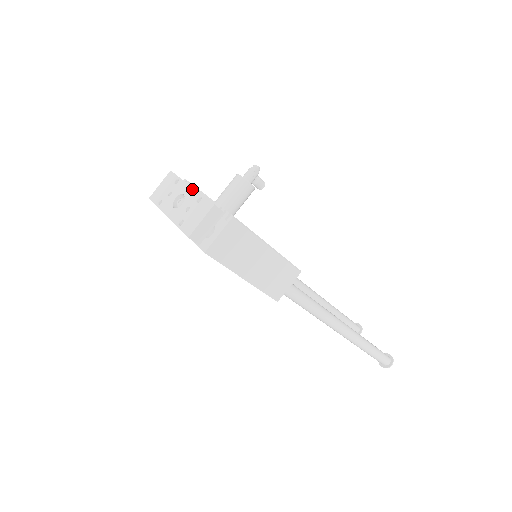
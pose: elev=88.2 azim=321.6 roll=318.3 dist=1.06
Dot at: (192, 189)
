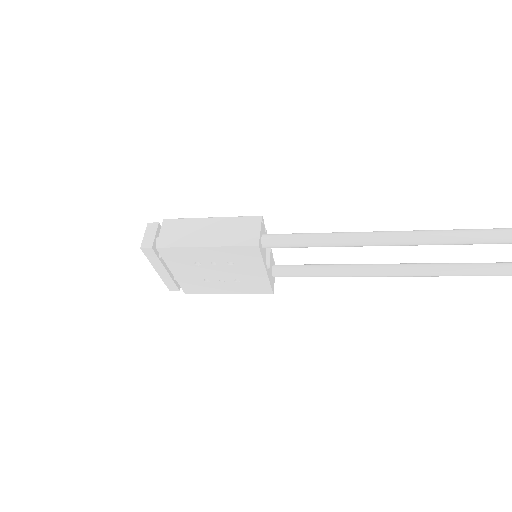
Dot at: occluded
